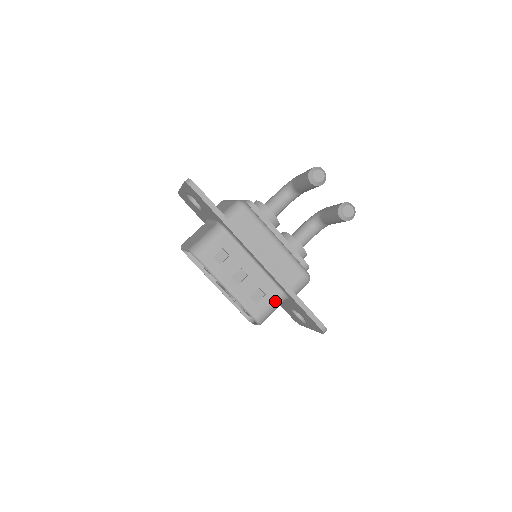
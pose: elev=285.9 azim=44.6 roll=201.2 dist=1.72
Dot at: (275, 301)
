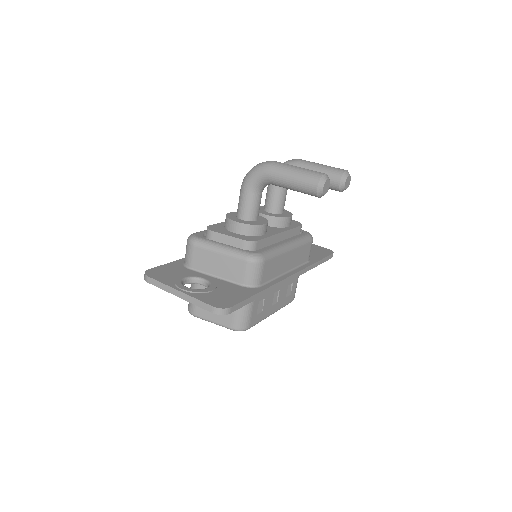
Dot at: (298, 277)
